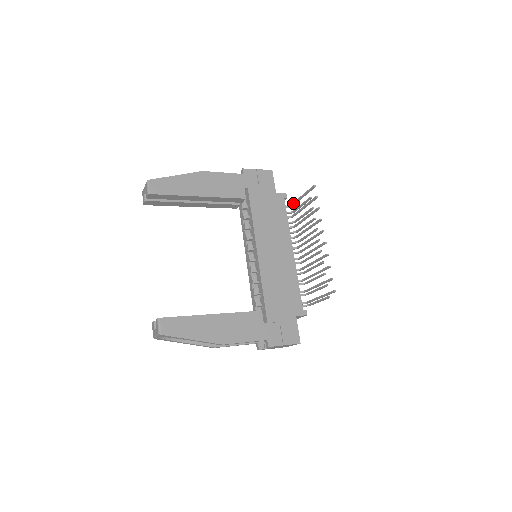
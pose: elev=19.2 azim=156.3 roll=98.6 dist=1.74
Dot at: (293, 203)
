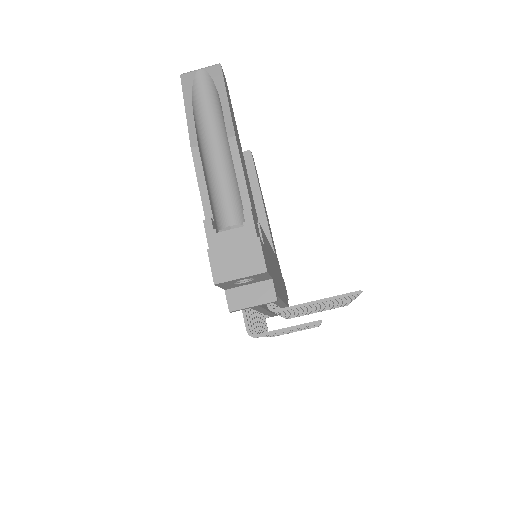
Dot at: occluded
